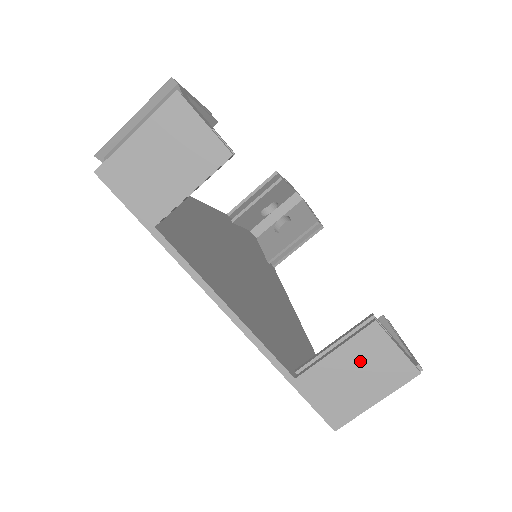
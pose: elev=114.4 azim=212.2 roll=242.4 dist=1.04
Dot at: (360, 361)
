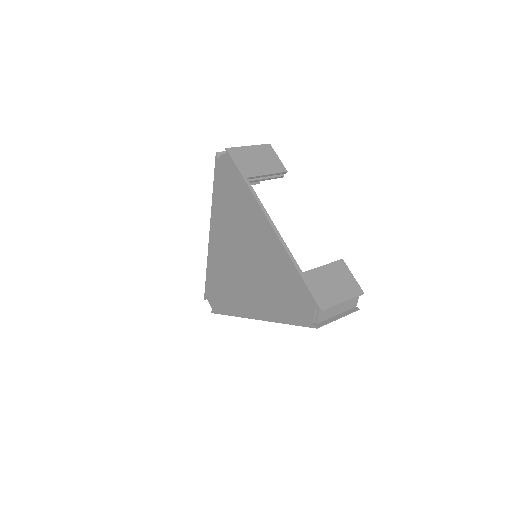
Dot at: (335, 276)
